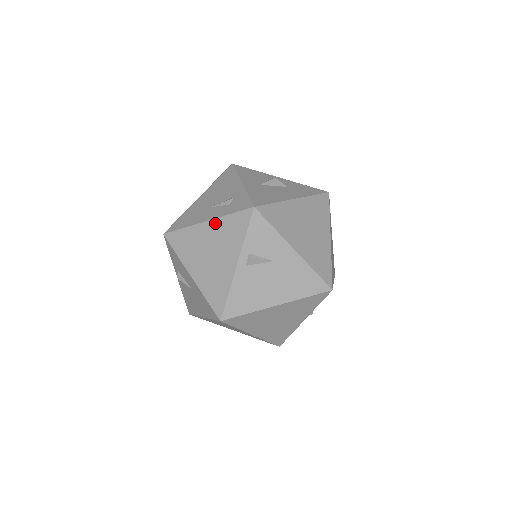
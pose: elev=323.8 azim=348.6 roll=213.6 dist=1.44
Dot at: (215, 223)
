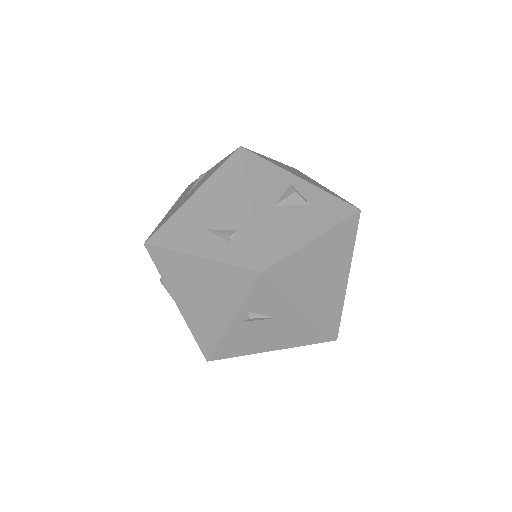
Dot at: (210, 265)
